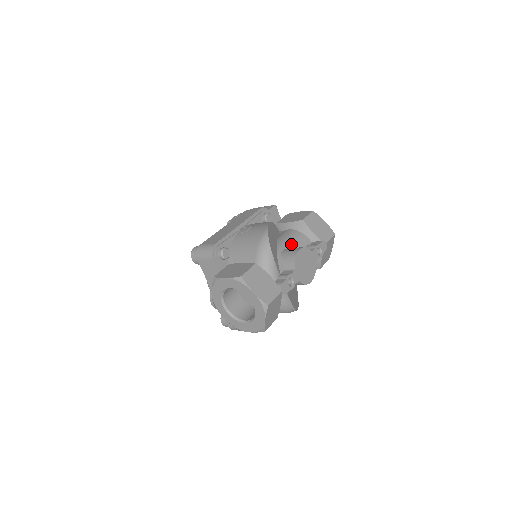
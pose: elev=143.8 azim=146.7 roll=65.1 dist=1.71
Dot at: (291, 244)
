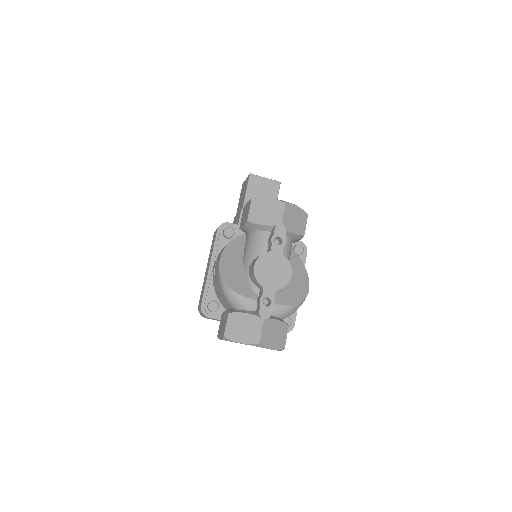
Dot at: (253, 254)
